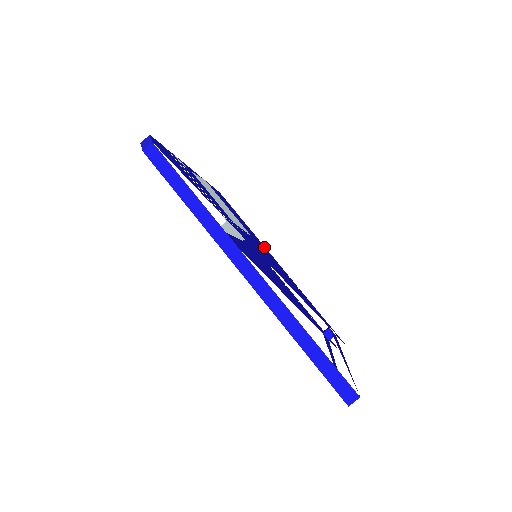
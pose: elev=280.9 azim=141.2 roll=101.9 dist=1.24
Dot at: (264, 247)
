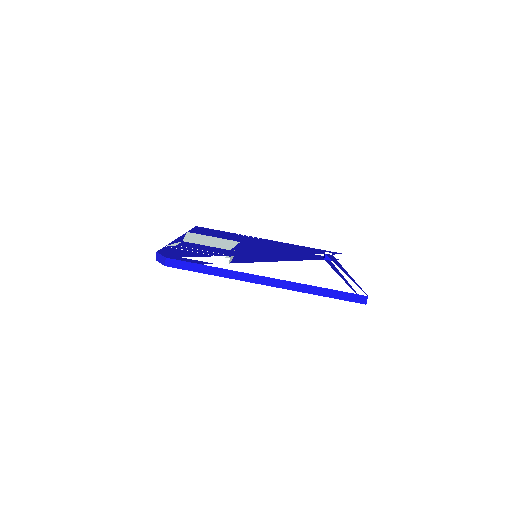
Dot at: occluded
